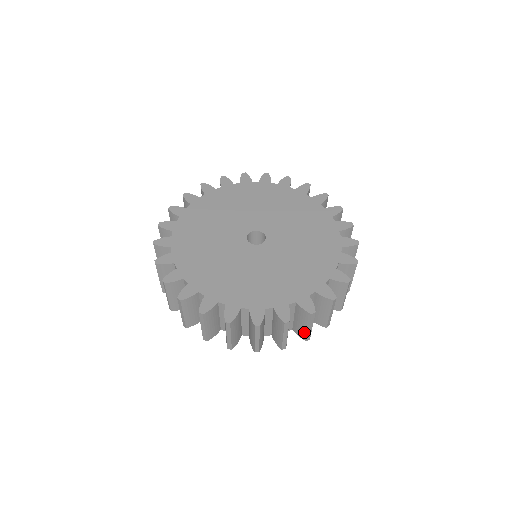
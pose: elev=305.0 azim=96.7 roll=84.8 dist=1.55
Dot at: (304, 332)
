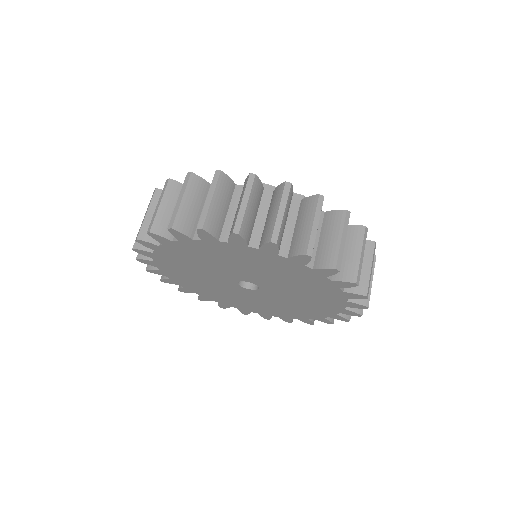
Dot at: occluded
